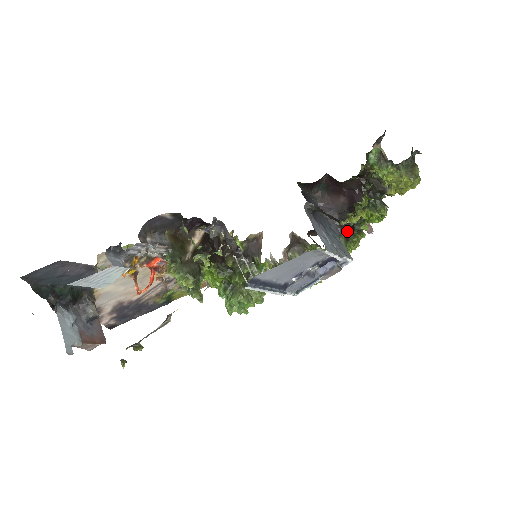
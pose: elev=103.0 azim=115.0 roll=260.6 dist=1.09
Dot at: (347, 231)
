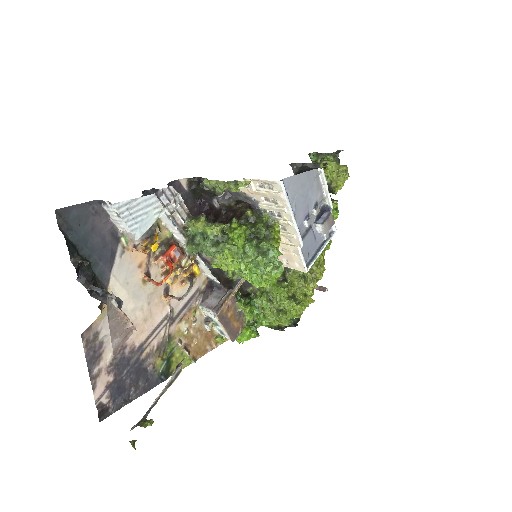
Dot at: occluded
